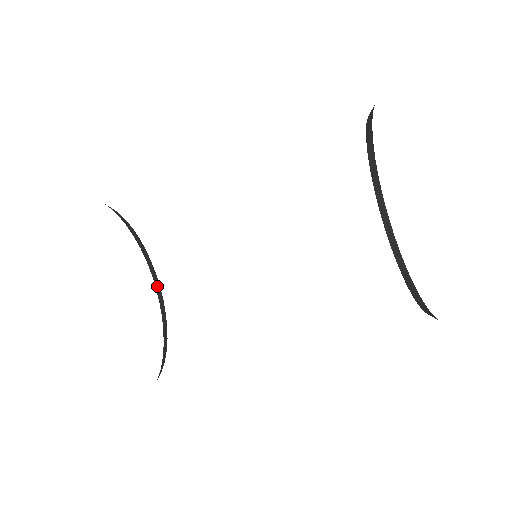
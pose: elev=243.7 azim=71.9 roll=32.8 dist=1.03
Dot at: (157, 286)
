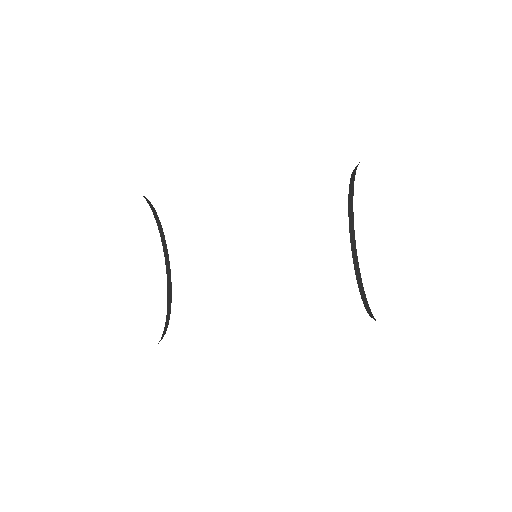
Dot at: (158, 224)
